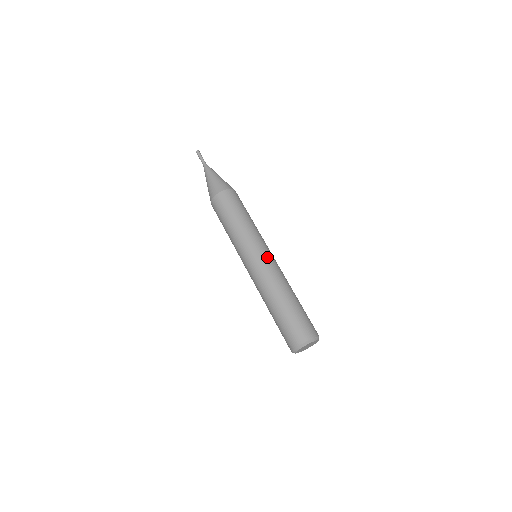
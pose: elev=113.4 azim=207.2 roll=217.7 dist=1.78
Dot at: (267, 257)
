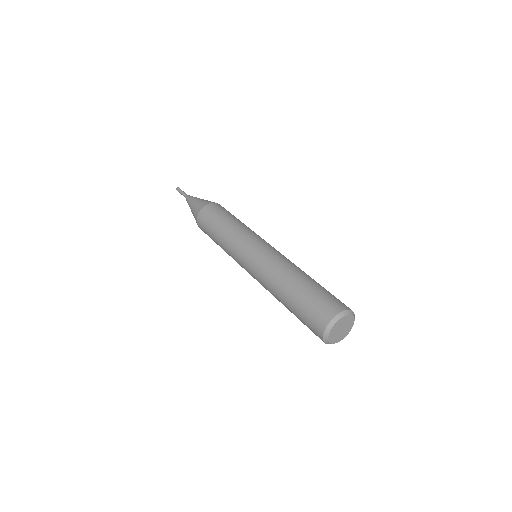
Dot at: occluded
